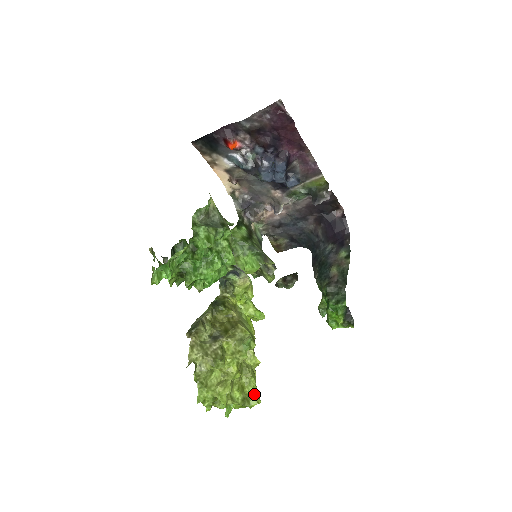
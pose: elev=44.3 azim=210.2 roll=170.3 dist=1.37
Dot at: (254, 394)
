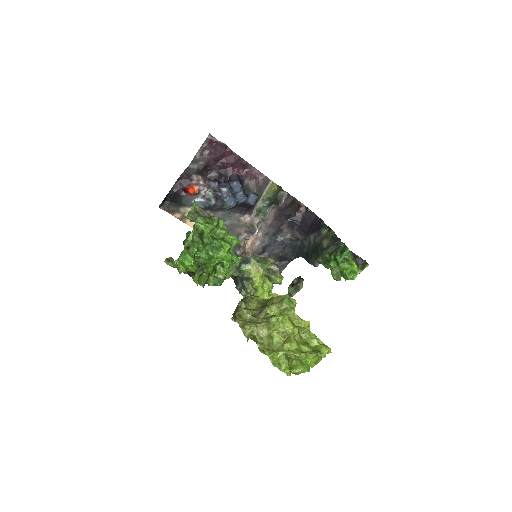
Dot at: (320, 345)
